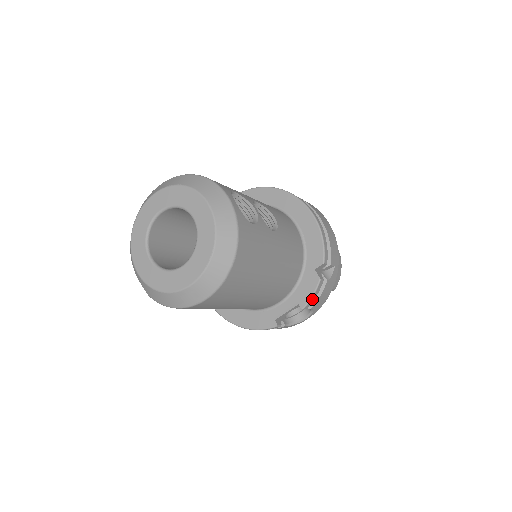
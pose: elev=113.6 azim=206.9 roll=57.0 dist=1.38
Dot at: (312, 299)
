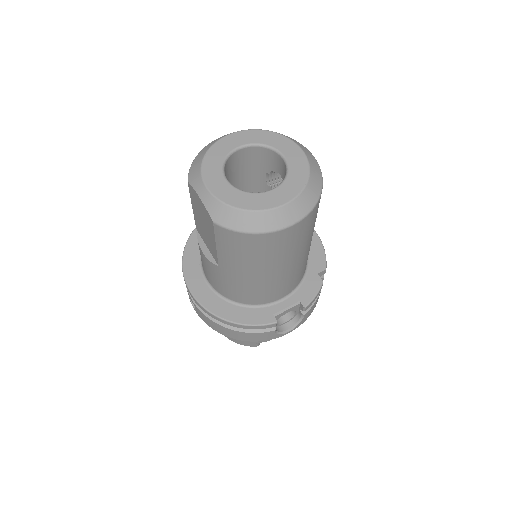
Dot at: (313, 300)
